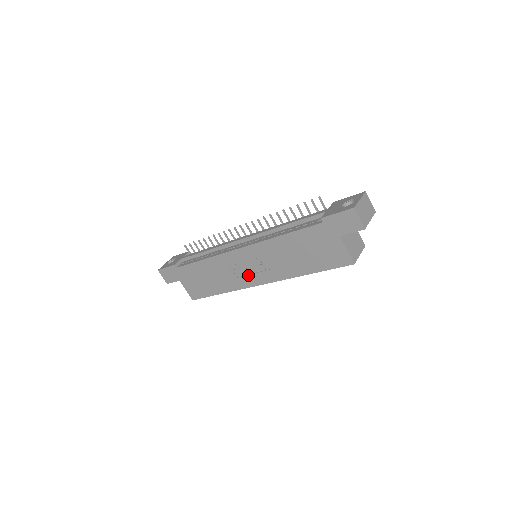
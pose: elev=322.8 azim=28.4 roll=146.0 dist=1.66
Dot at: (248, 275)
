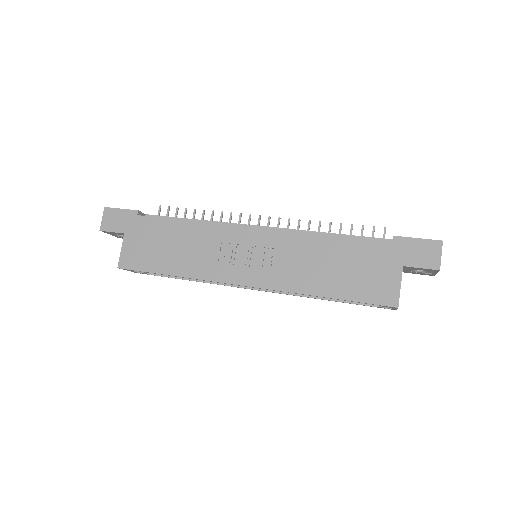
Dot at: (238, 266)
